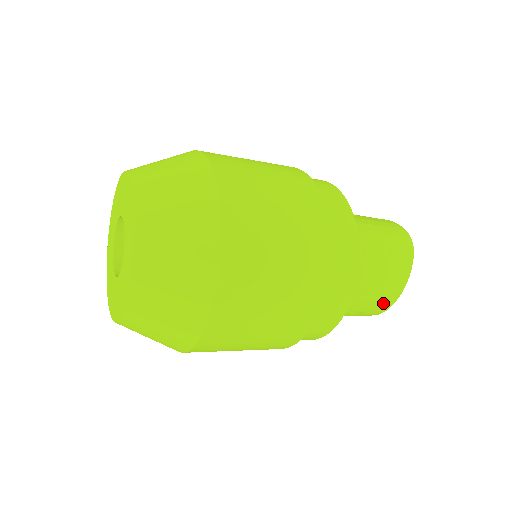
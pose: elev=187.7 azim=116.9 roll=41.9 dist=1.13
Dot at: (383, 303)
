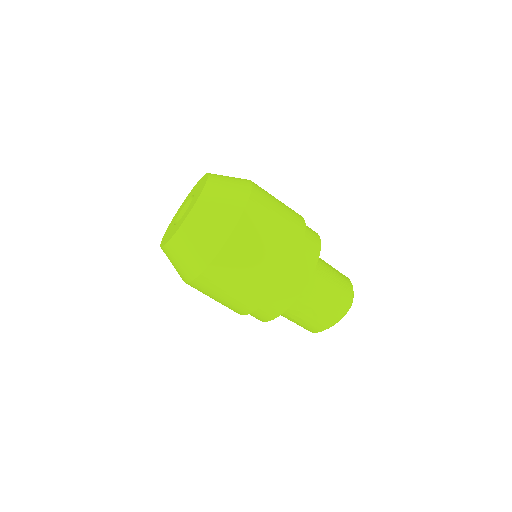
Dot at: (345, 279)
